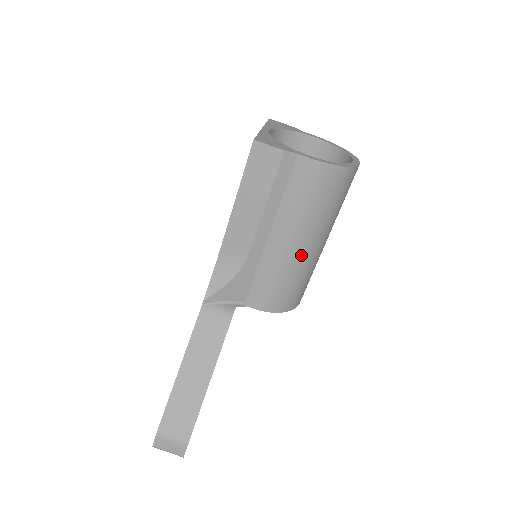
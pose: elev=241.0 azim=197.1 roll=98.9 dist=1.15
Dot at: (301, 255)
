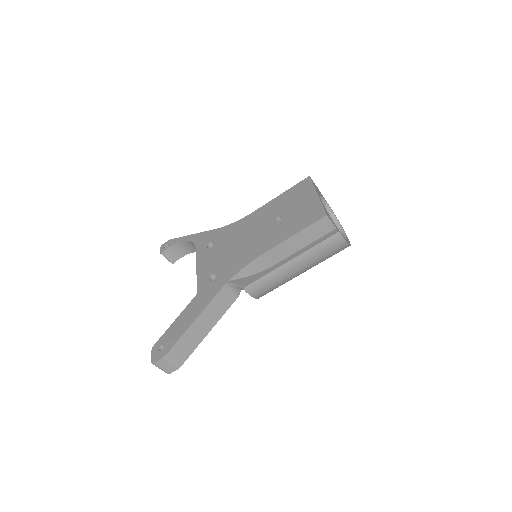
Dot at: (295, 276)
